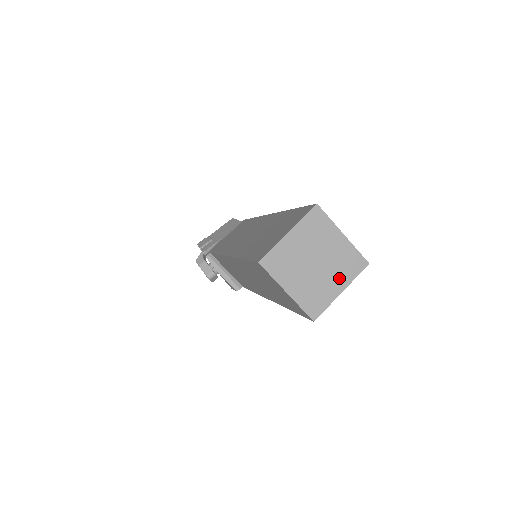
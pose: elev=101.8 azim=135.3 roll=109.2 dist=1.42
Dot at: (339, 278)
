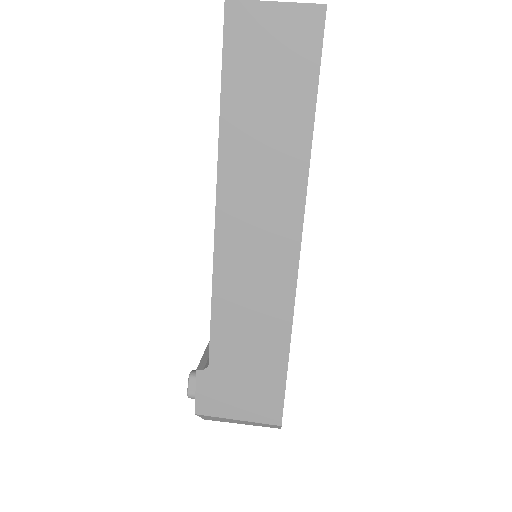
Dot at: occluded
